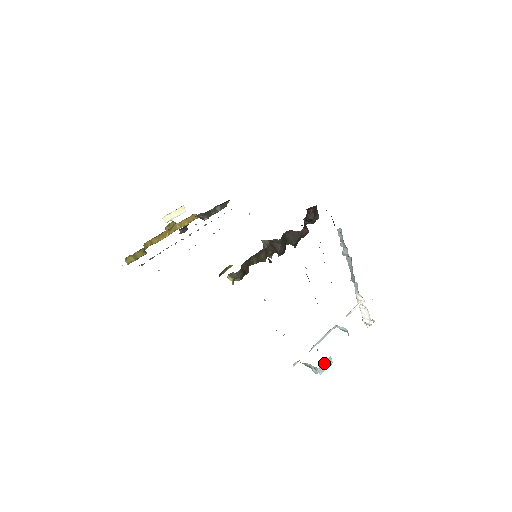
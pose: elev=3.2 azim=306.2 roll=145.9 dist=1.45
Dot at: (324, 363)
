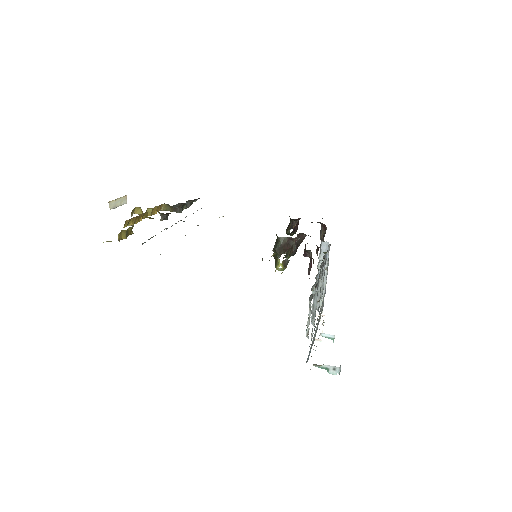
Dot at: occluded
